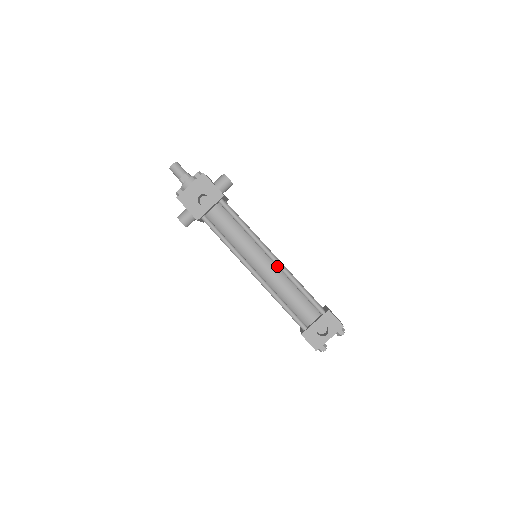
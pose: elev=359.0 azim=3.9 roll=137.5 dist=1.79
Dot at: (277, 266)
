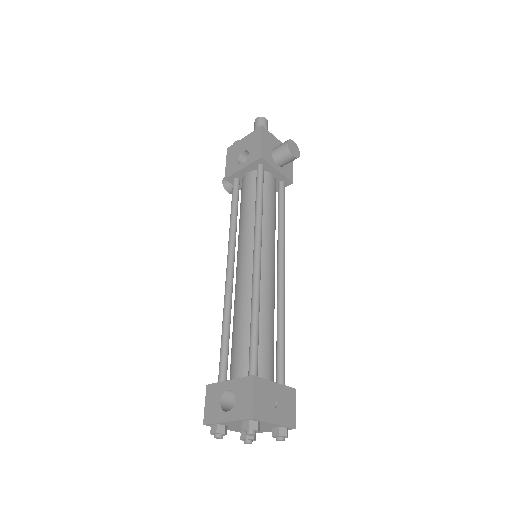
Dot at: (253, 274)
